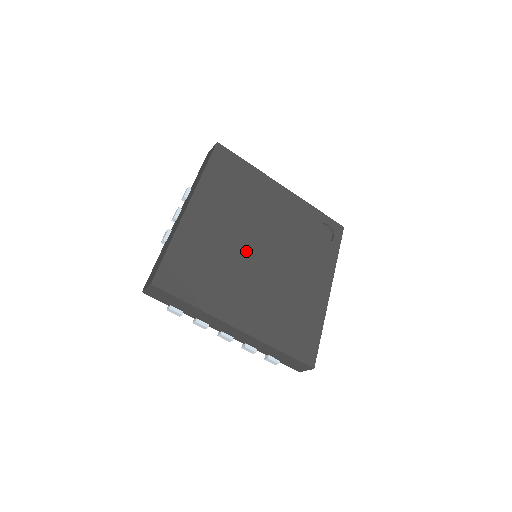
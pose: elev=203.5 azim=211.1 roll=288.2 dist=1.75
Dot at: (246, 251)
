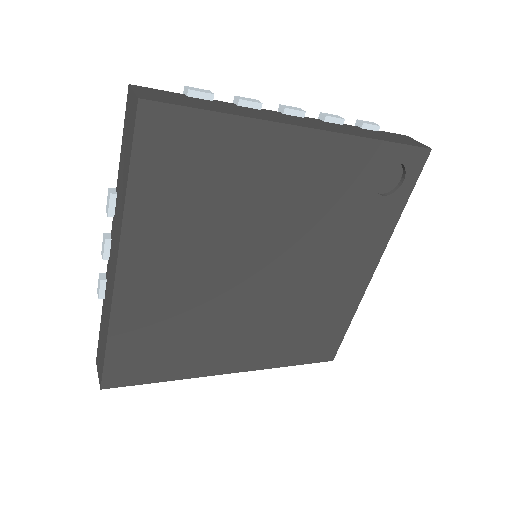
Dot at: (234, 285)
